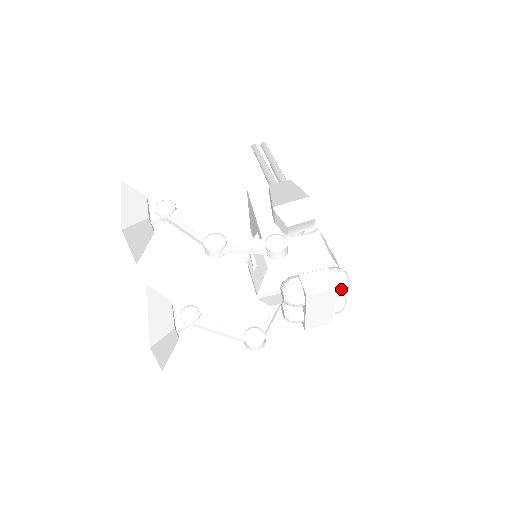
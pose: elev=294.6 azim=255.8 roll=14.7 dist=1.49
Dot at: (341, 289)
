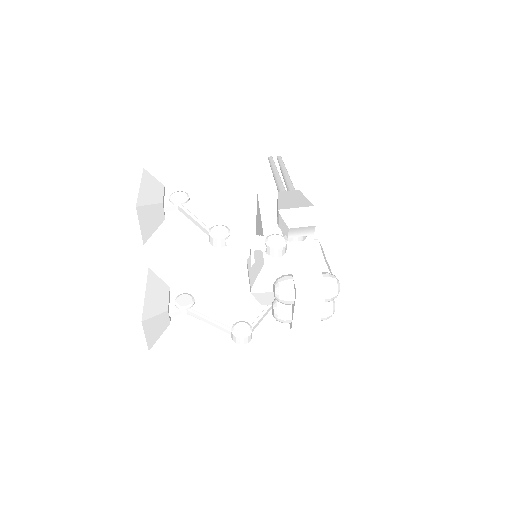
Dot at: (330, 293)
